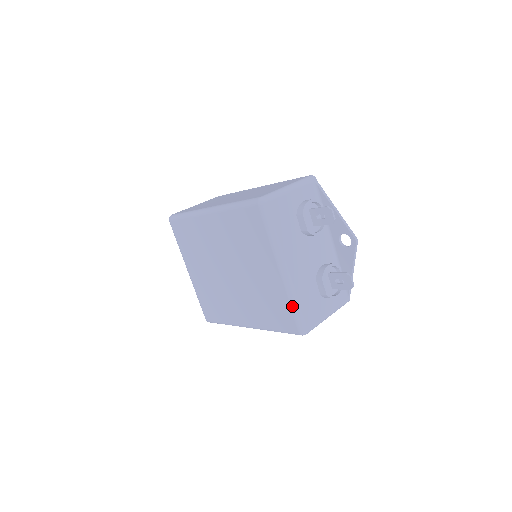
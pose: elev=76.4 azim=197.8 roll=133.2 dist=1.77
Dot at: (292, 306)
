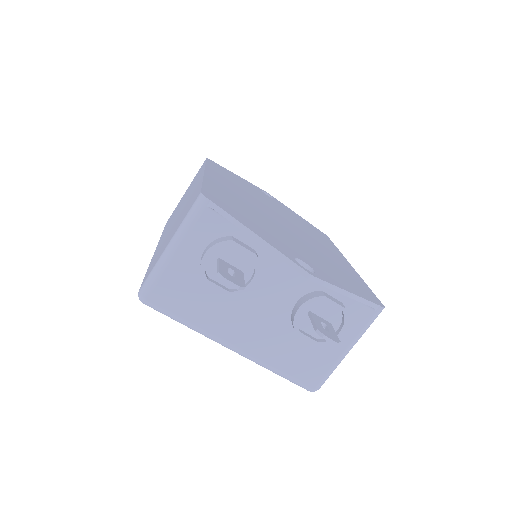
Dot at: (275, 373)
